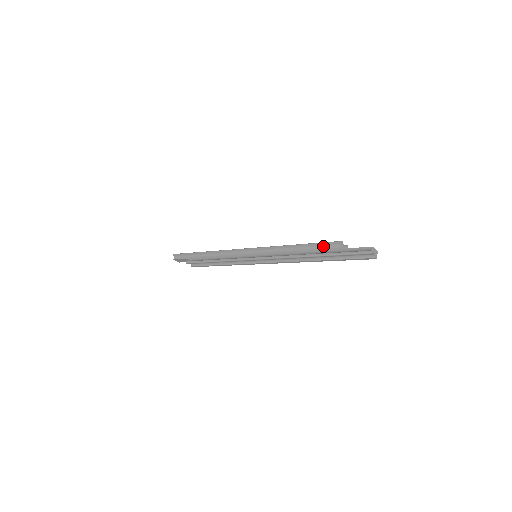
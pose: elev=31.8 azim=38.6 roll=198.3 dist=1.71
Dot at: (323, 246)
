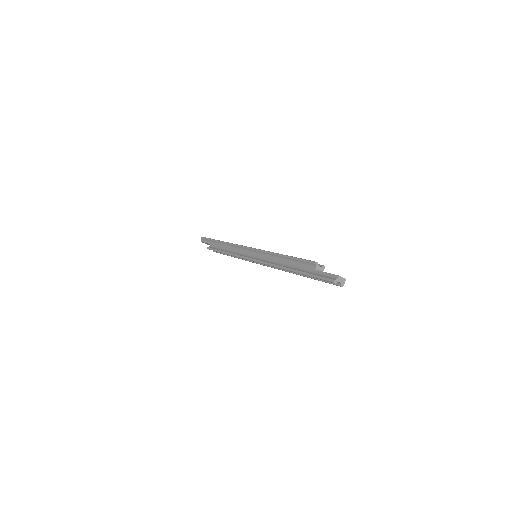
Dot at: (302, 263)
